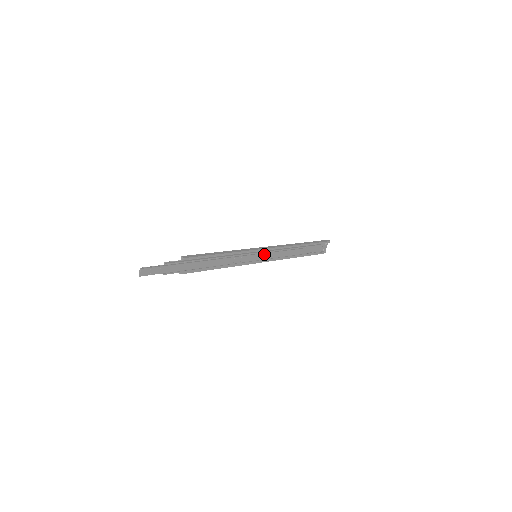
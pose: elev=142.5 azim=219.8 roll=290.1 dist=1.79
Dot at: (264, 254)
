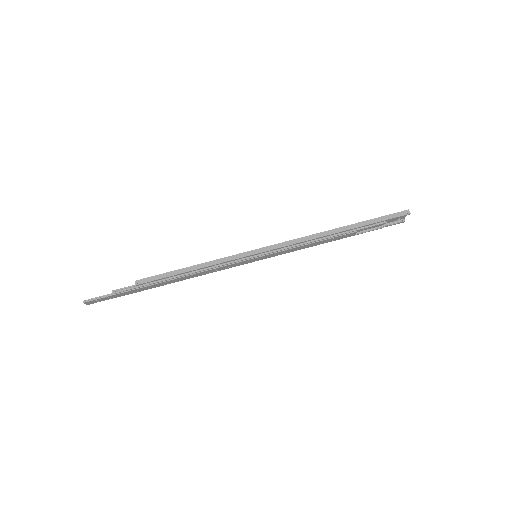
Dot at: (268, 255)
